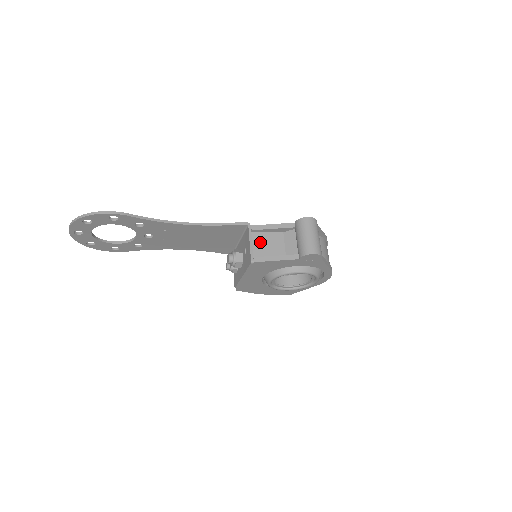
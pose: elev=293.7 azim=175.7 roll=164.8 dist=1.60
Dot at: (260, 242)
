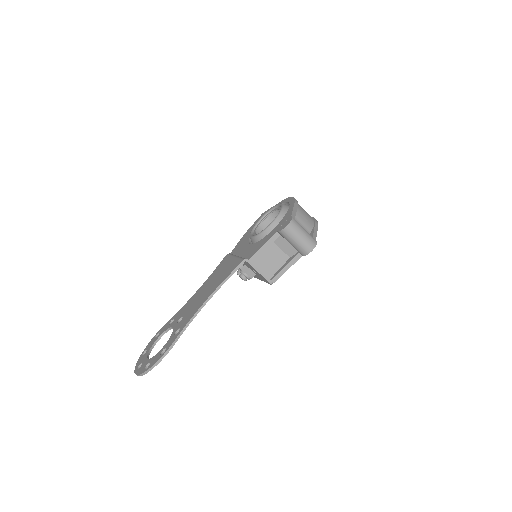
Dot at: (263, 263)
